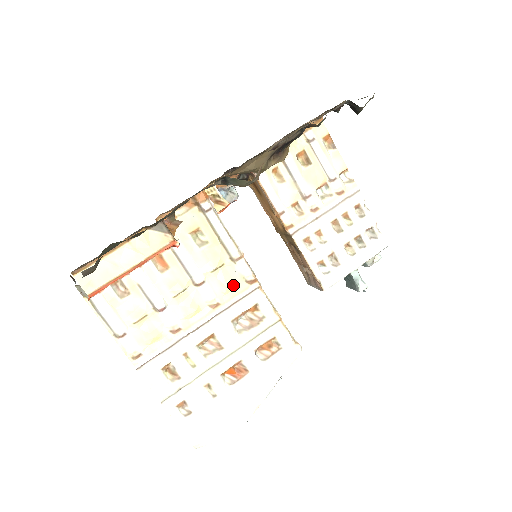
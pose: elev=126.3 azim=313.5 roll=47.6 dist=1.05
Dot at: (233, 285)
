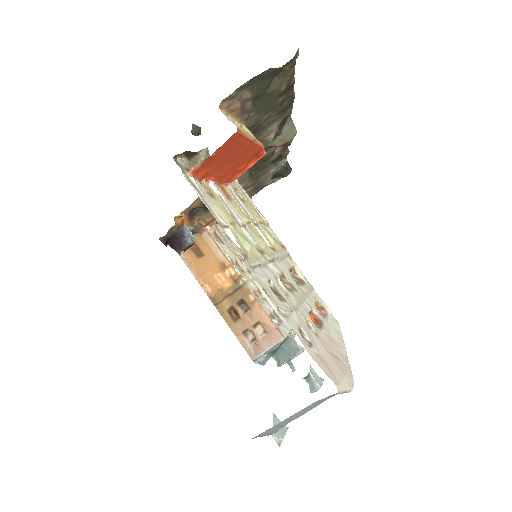
Dot at: (275, 241)
